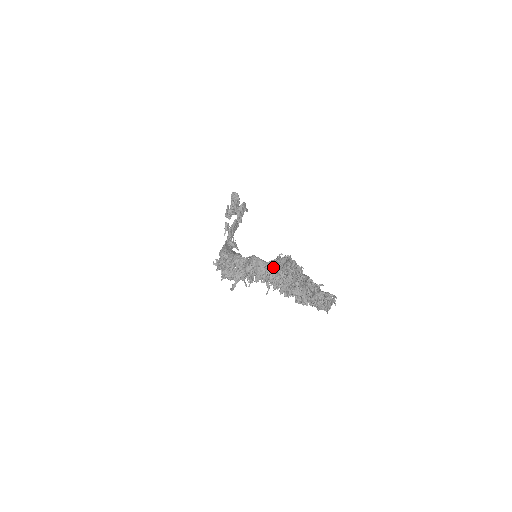
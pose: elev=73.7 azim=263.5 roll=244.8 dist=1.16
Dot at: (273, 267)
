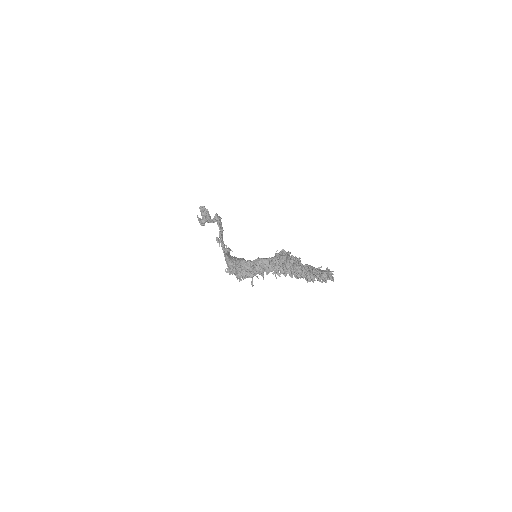
Dot at: (279, 264)
